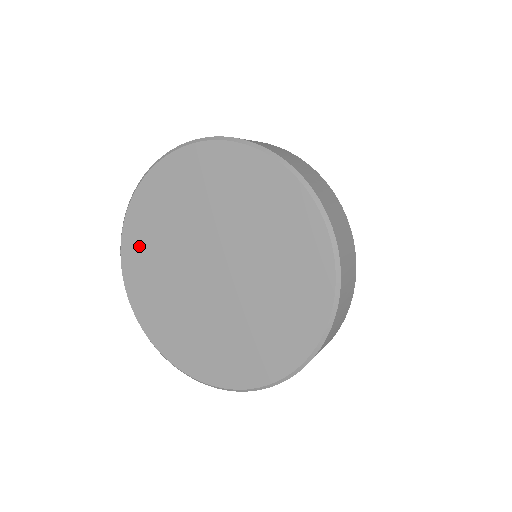
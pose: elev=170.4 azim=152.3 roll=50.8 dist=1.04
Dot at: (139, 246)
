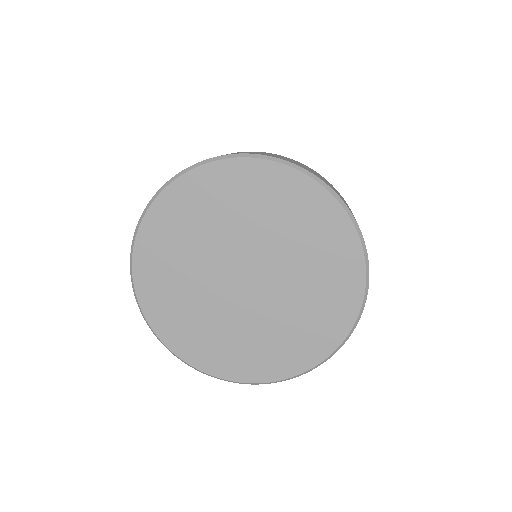
Dot at: (168, 314)
